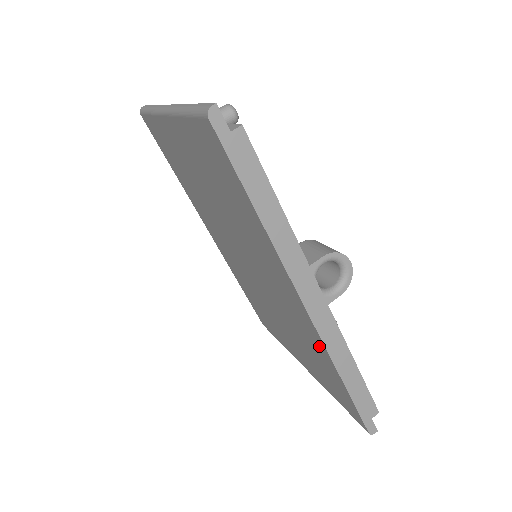
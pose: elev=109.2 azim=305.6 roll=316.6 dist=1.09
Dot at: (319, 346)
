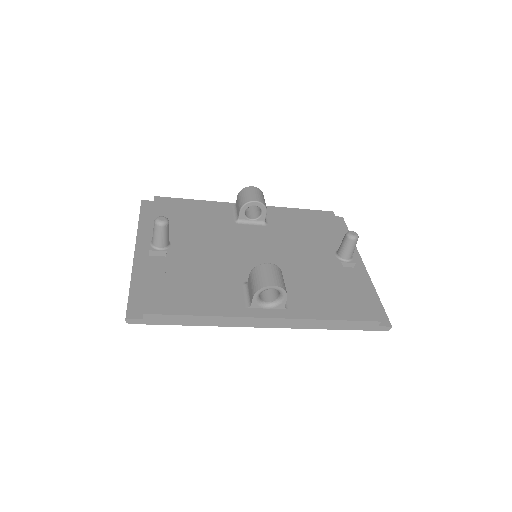
Dot at: occluded
